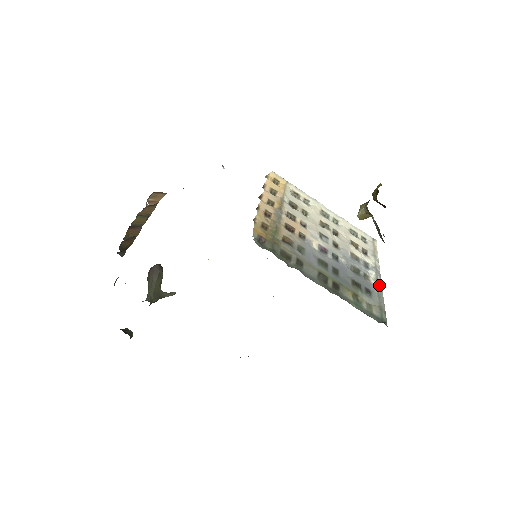
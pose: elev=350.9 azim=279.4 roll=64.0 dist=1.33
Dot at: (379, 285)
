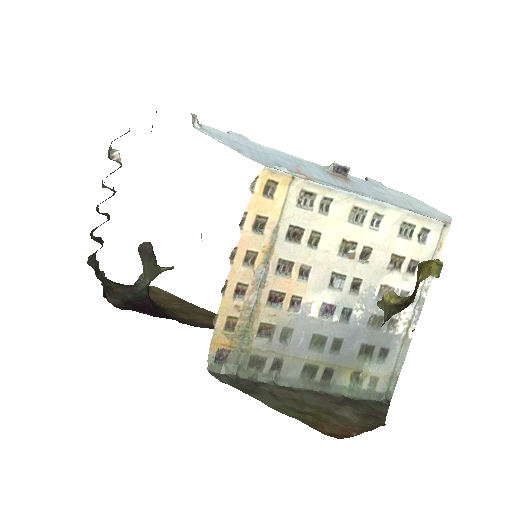
Dot at: (410, 330)
